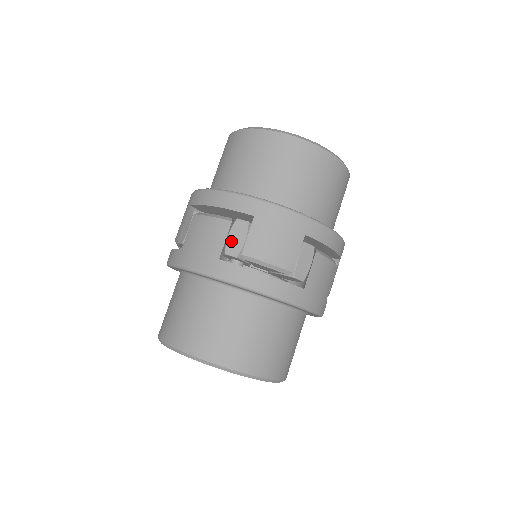
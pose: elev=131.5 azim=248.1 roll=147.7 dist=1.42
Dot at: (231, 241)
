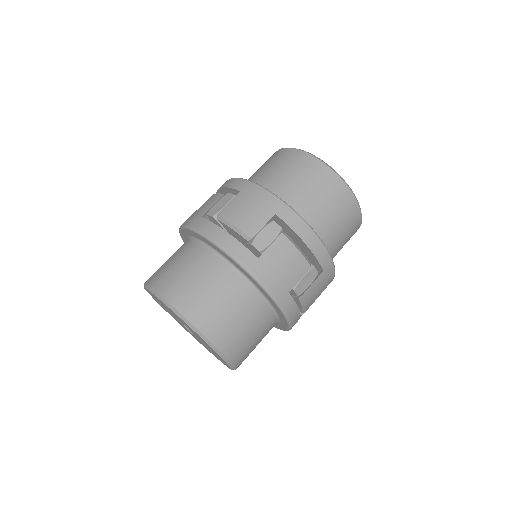
Dot at: (216, 206)
